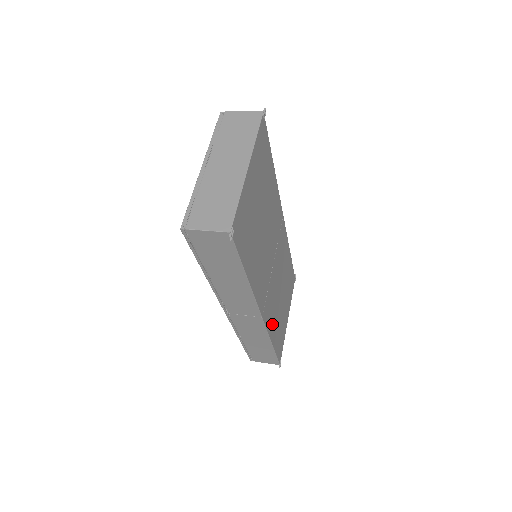
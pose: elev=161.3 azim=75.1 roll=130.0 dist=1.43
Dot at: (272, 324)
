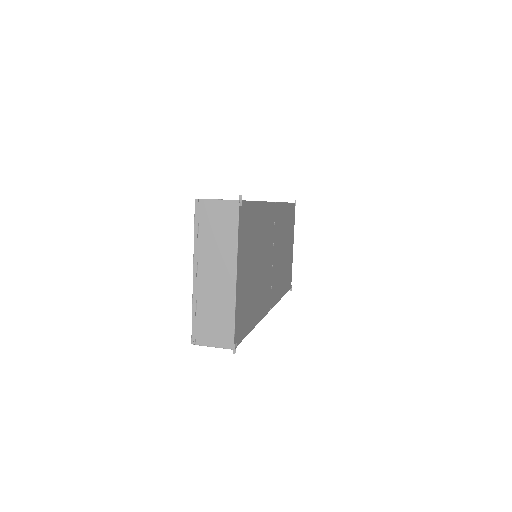
Dot at: (279, 288)
